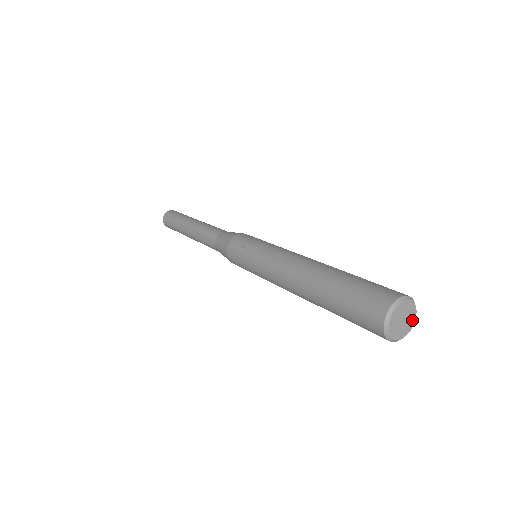
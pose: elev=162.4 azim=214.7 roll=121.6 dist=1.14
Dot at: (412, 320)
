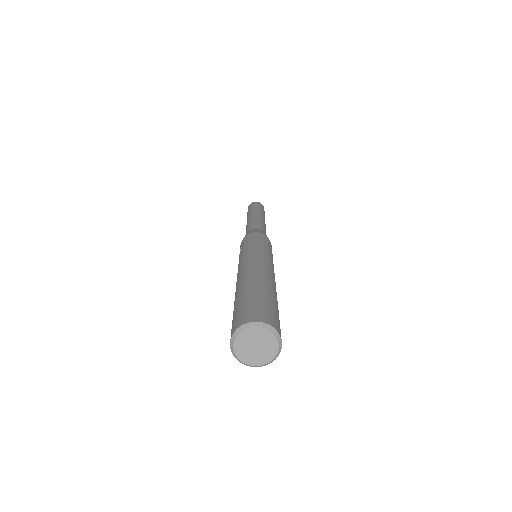
Dot at: (273, 346)
